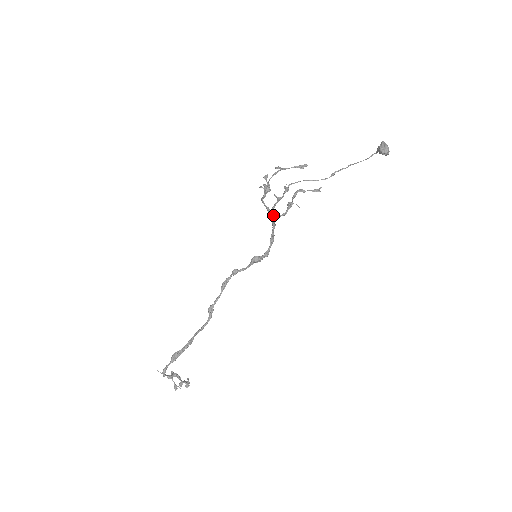
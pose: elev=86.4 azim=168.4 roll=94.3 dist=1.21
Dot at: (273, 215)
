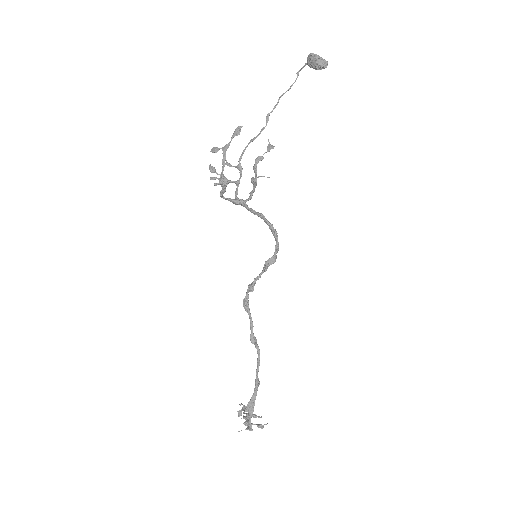
Dot at: (244, 203)
